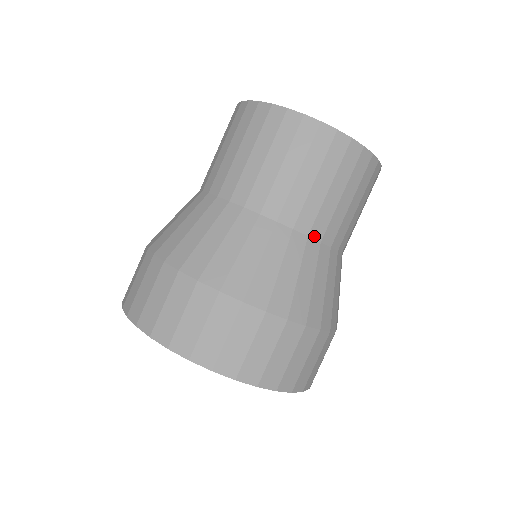
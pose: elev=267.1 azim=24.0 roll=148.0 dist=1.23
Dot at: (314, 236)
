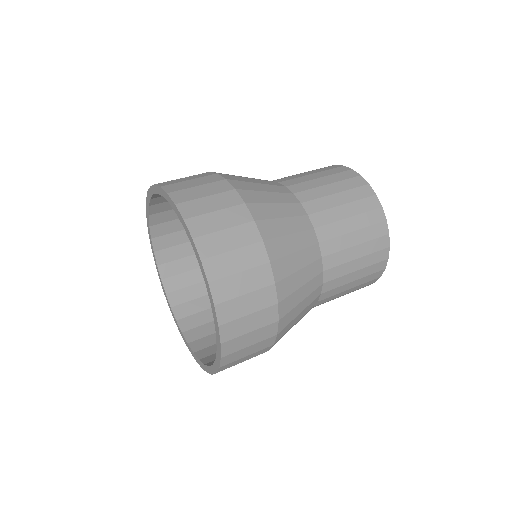
Dot at: (324, 262)
